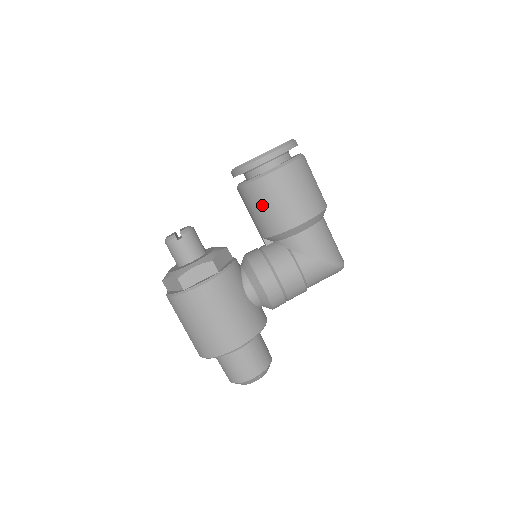
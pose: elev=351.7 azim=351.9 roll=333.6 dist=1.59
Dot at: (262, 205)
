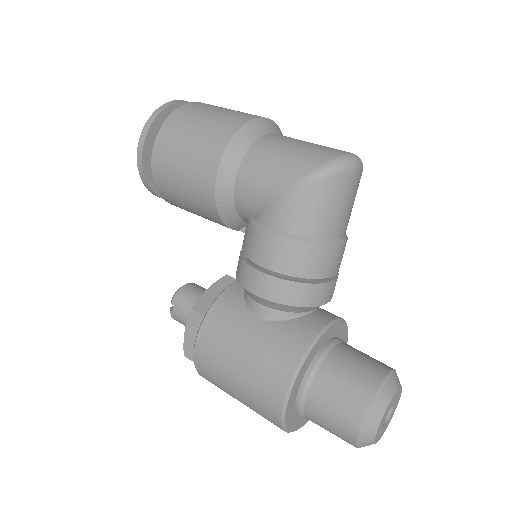
Dot at: (183, 203)
